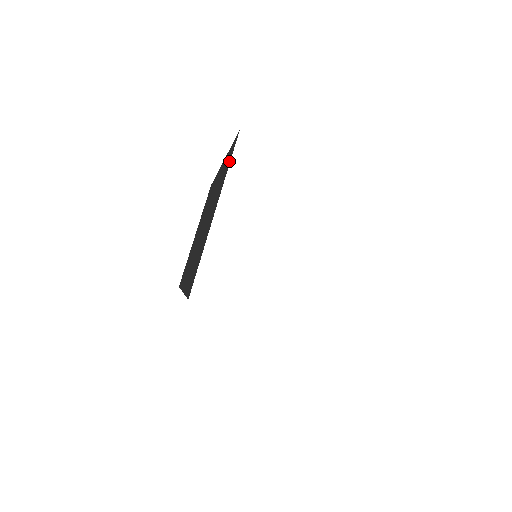
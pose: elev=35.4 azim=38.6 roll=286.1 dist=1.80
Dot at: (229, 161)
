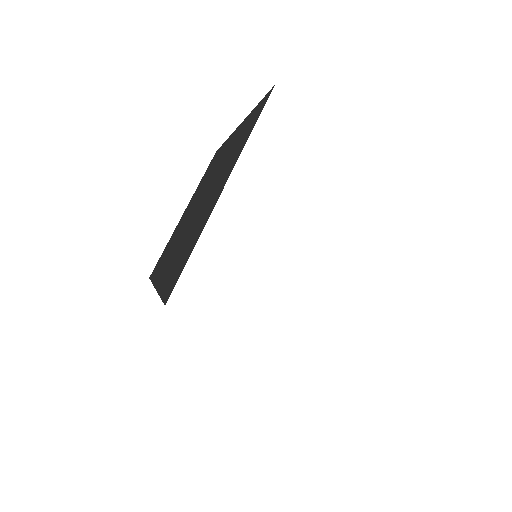
Dot at: (254, 122)
